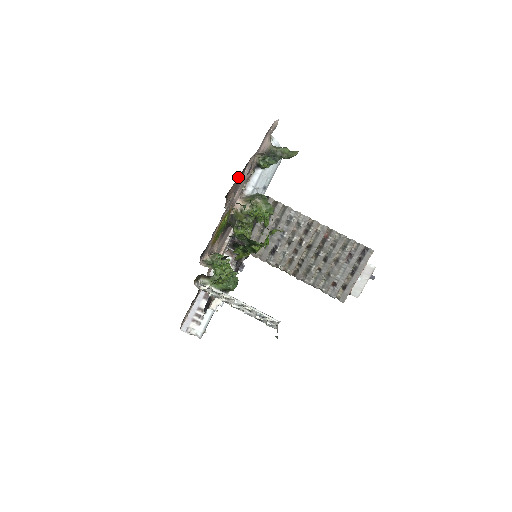
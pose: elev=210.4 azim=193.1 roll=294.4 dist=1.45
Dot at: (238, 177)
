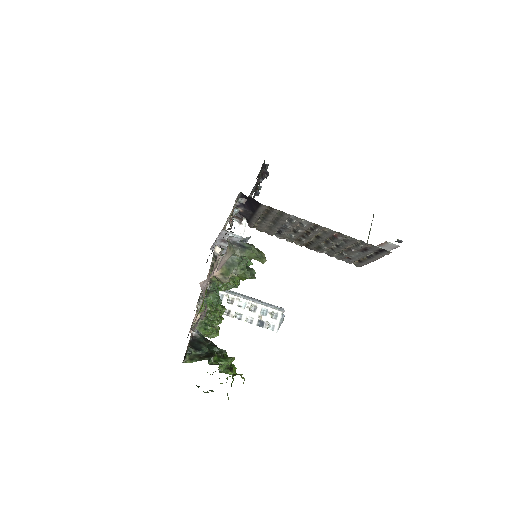
Dot at: occluded
